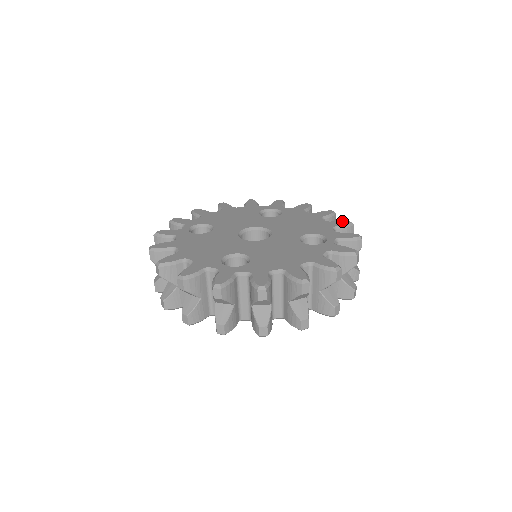
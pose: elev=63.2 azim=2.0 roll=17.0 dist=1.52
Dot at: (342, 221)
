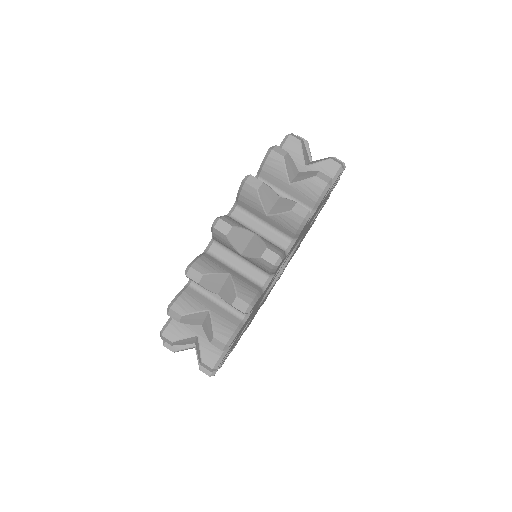
Dot at: occluded
